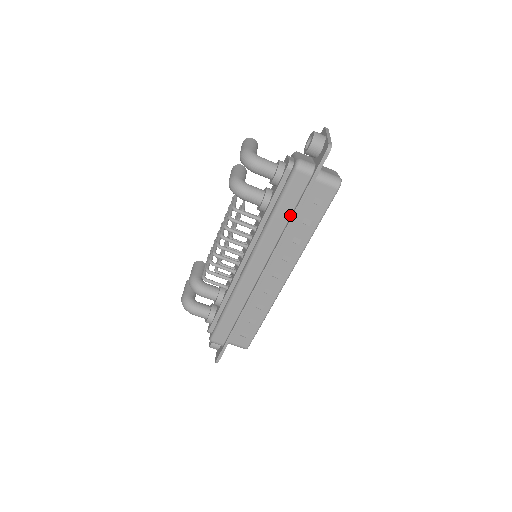
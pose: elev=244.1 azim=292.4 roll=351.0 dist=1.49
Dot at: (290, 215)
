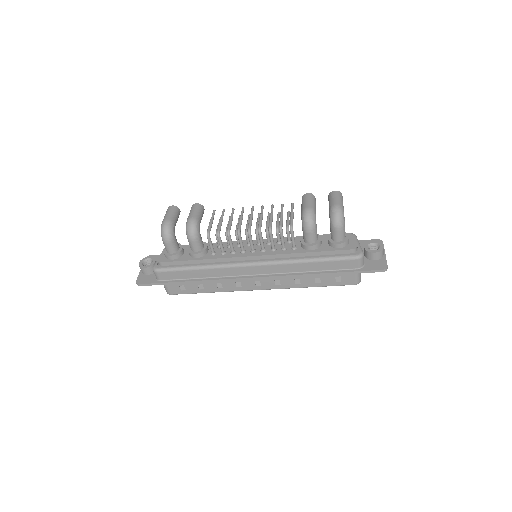
Dot at: (318, 270)
